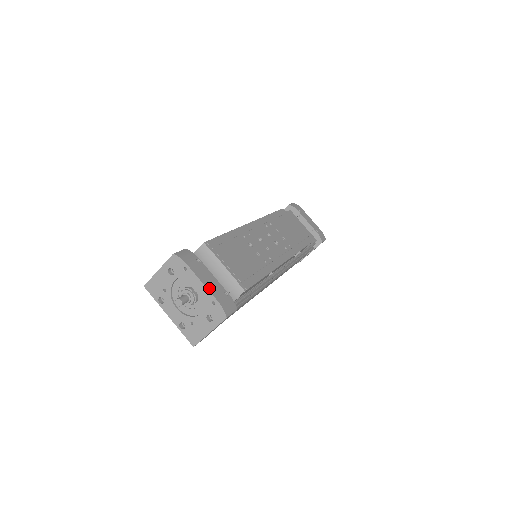
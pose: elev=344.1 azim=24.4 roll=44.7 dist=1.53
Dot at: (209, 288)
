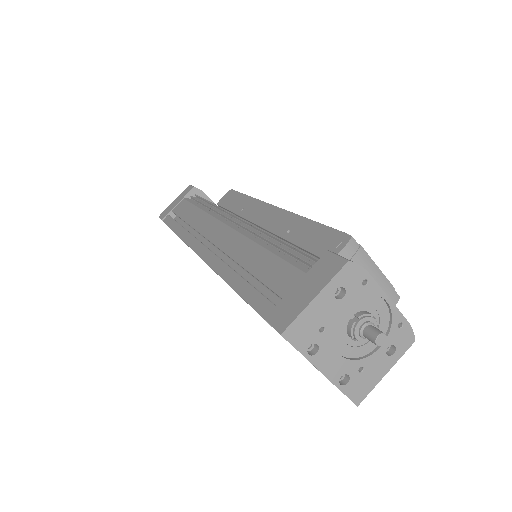
Dot at: (392, 304)
